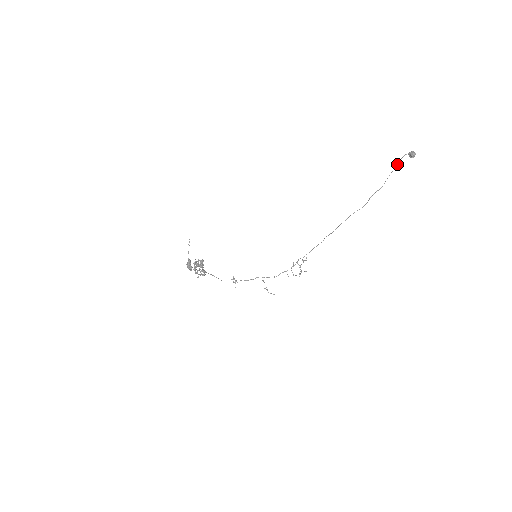
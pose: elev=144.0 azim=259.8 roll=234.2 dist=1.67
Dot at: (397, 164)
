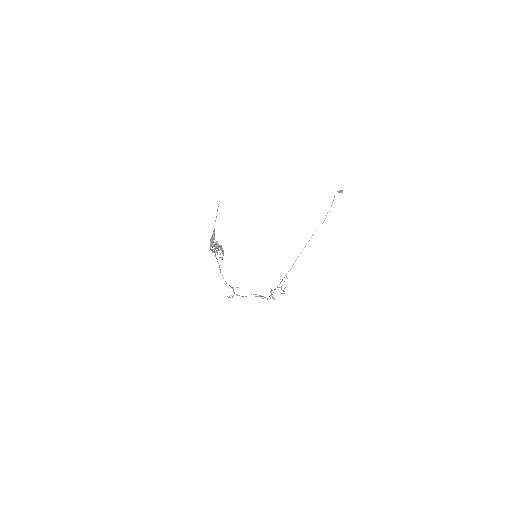
Dot at: (334, 197)
